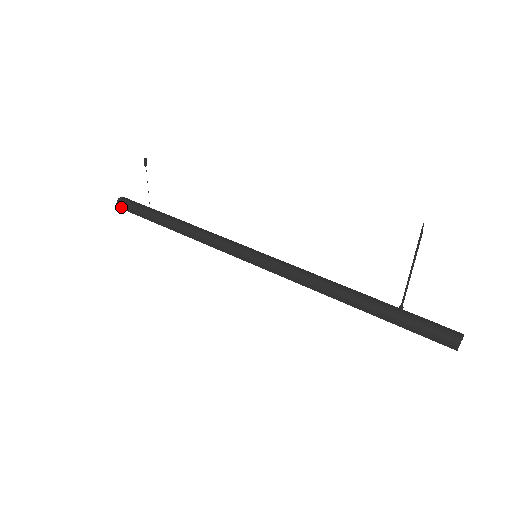
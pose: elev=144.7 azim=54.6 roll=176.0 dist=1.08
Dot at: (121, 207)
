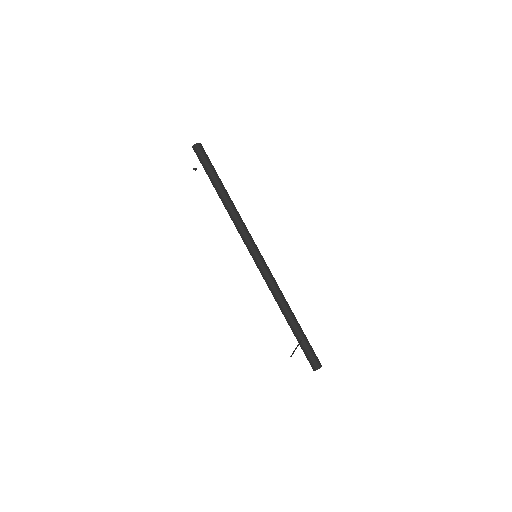
Dot at: (195, 152)
